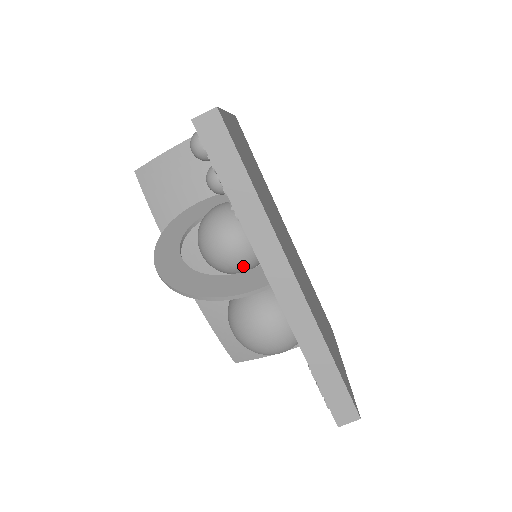
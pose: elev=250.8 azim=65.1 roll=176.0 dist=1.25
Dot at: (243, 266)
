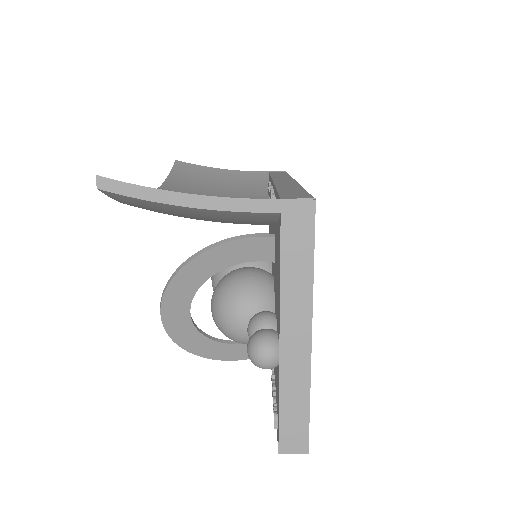
Dot at: occluded
